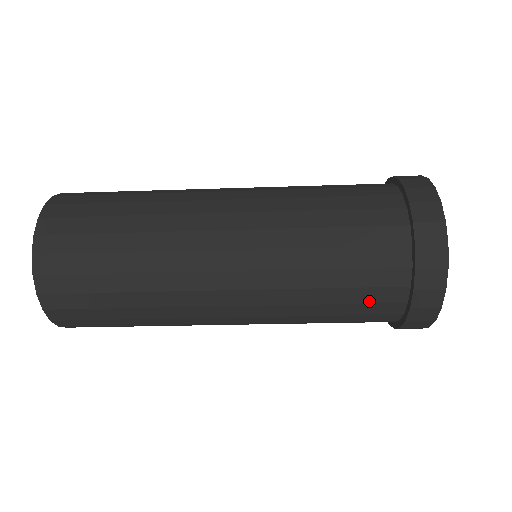
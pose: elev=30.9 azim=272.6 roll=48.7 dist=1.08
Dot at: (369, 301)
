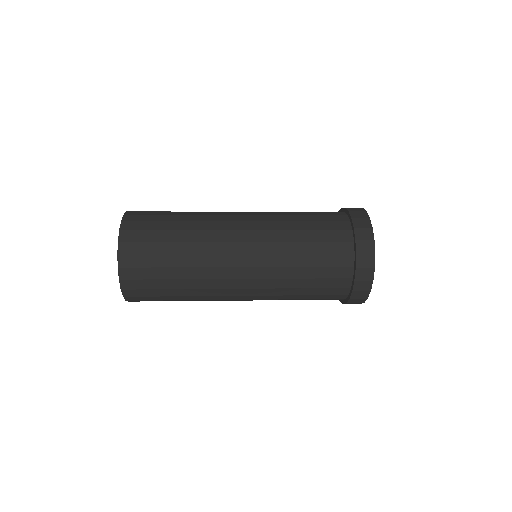
Dot at: occluded
